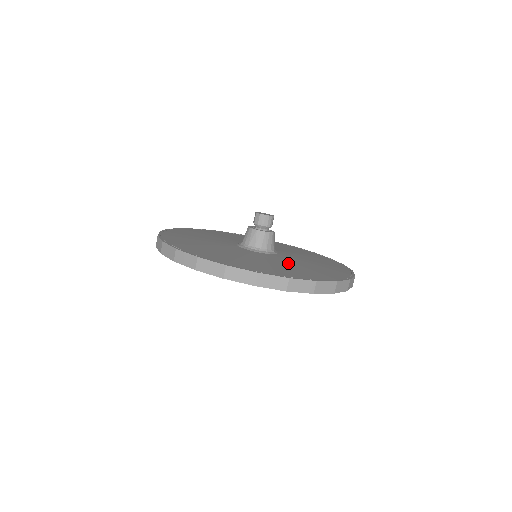
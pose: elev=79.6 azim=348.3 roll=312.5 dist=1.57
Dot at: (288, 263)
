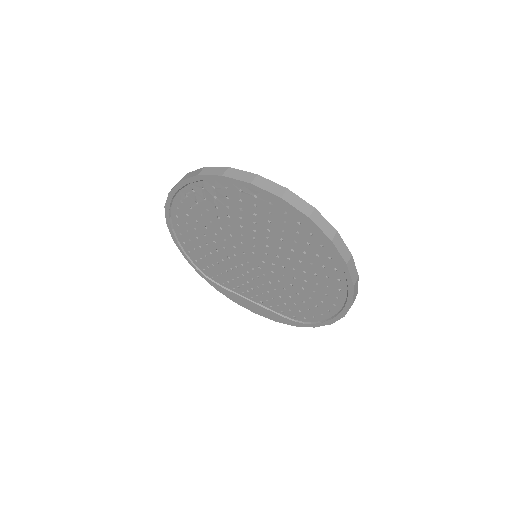
Dot at: occluded
